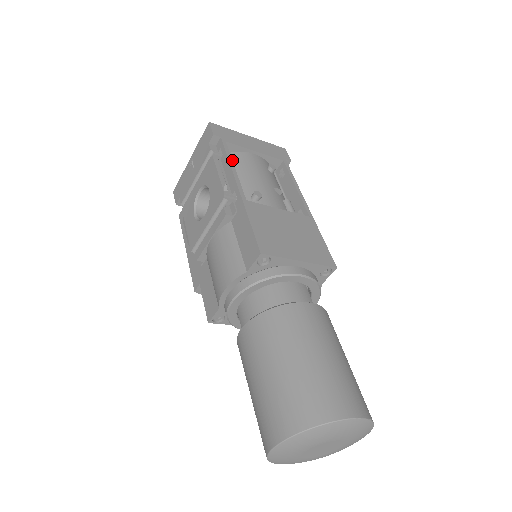
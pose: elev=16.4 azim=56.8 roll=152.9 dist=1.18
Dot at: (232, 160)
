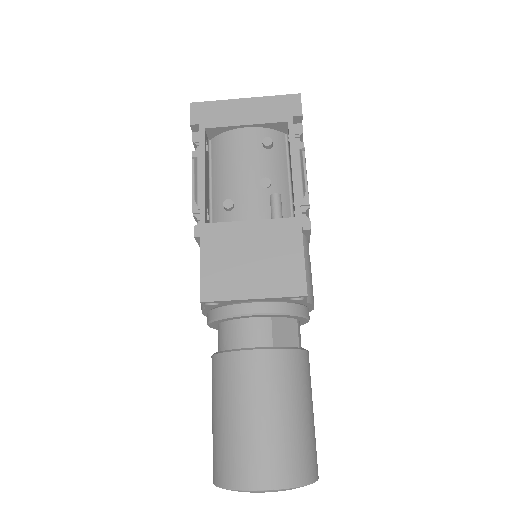
Dot at: (218, 147)
